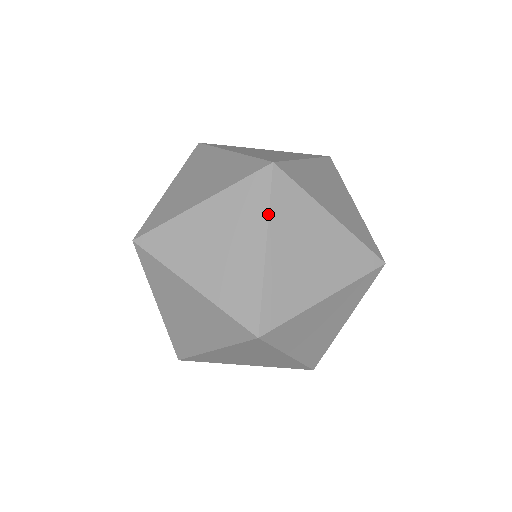
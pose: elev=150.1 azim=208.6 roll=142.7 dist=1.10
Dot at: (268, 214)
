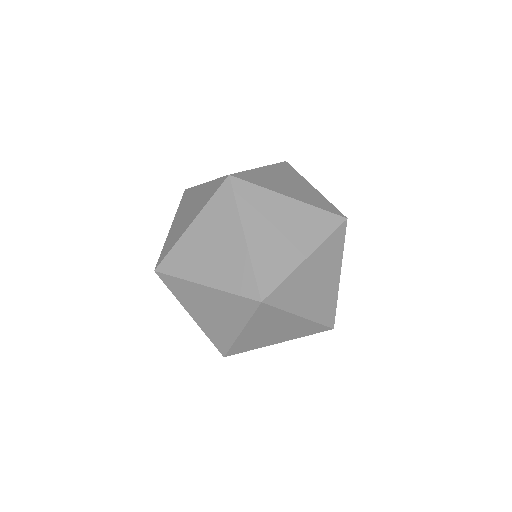
Dot at: (238, 211)
